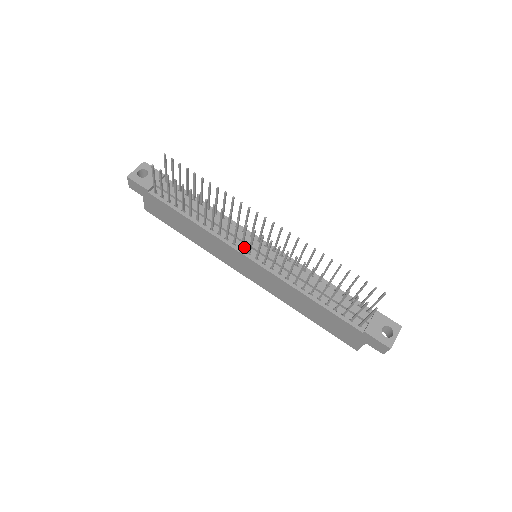
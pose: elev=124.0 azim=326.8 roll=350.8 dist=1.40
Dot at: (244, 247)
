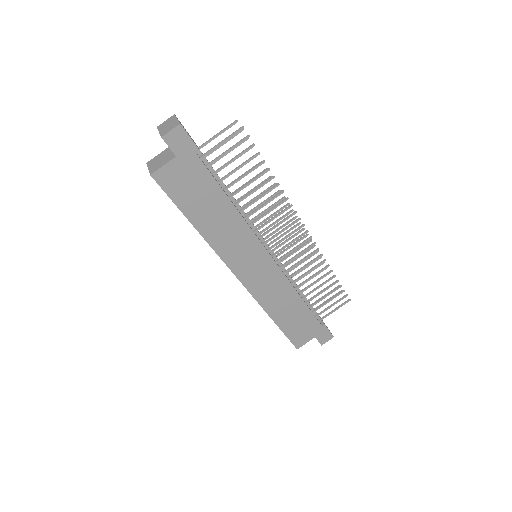
Dot at: (262, 243)
